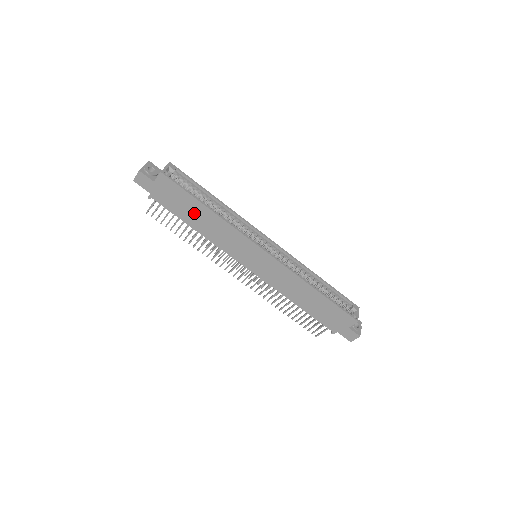
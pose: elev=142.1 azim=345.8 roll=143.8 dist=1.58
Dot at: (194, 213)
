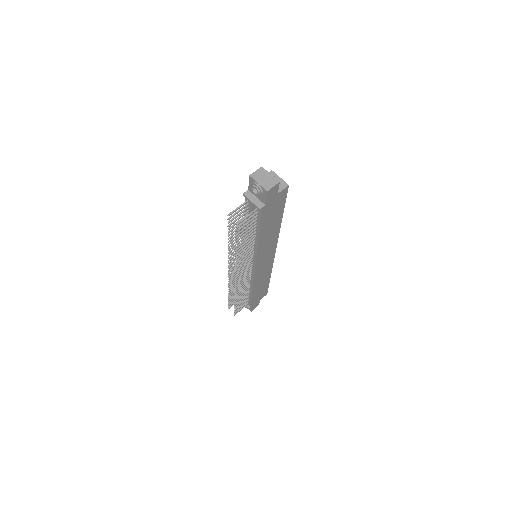
Dot at: (272, 223)
